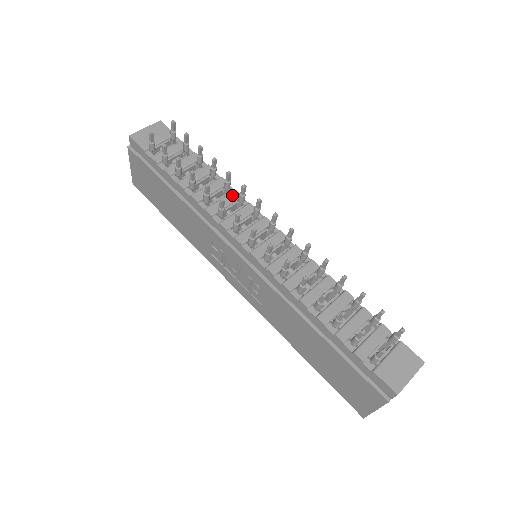
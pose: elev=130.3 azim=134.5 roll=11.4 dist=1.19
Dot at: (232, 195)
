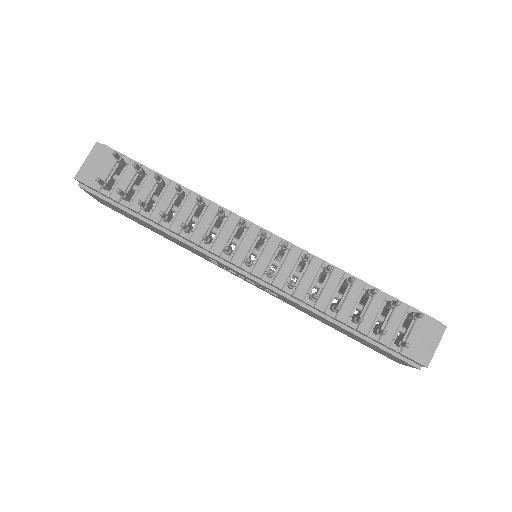
Dot at: (210, 211)
